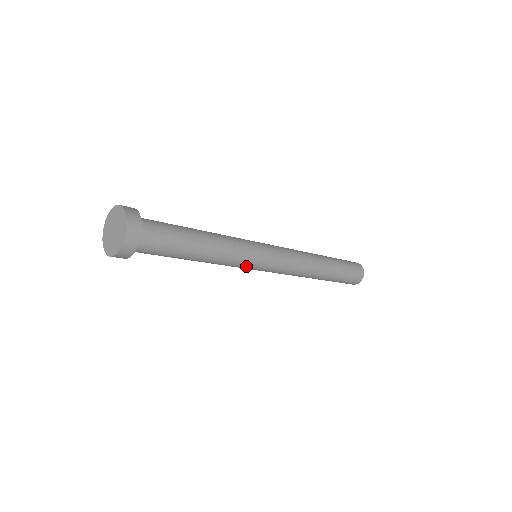
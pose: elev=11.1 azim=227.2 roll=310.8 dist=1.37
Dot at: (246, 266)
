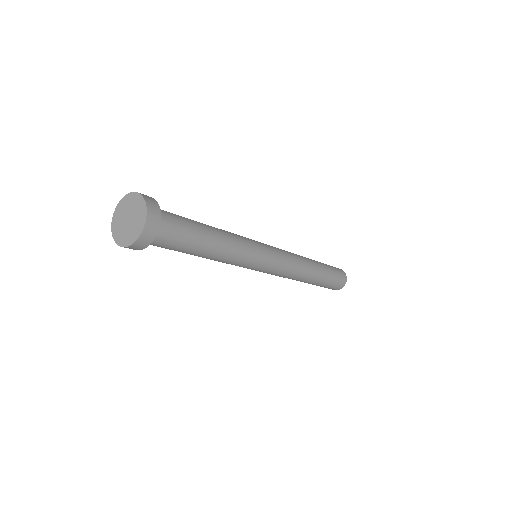
Dot at: (244, 267)
